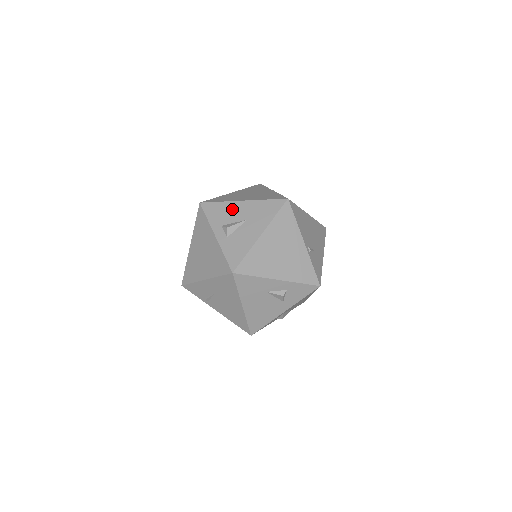
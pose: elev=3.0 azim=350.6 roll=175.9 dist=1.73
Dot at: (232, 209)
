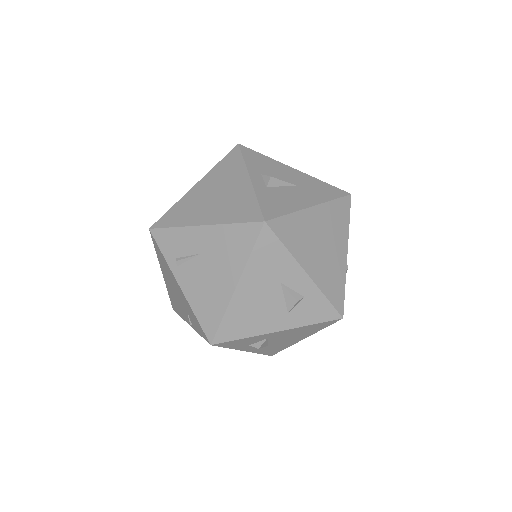
Dot at: (279, 168)
